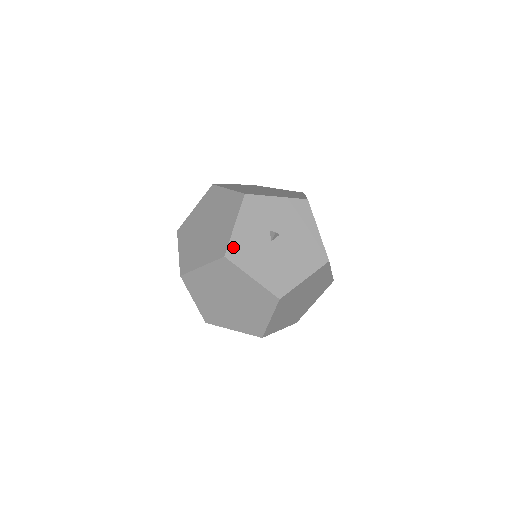
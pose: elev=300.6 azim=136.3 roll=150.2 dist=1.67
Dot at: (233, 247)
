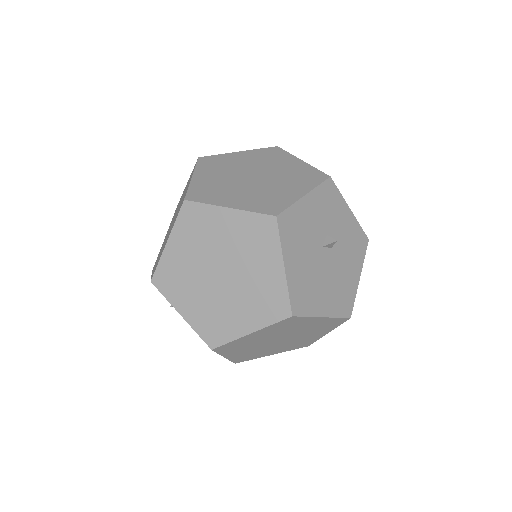
Dot at: (290, 215)
